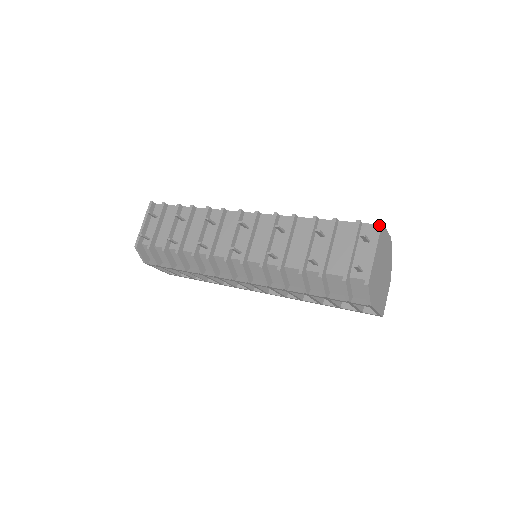
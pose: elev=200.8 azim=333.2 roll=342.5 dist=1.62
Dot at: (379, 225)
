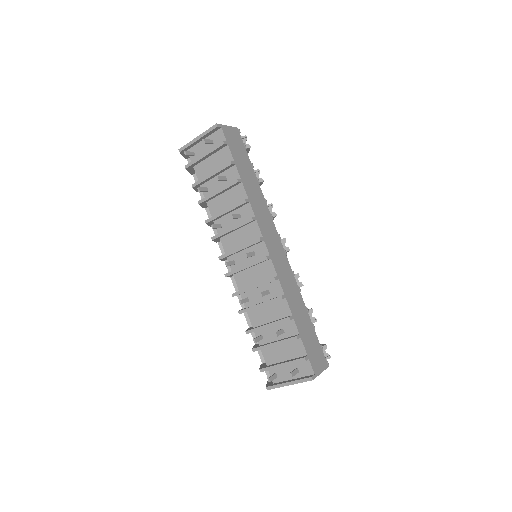
Dot at: (309, 379)
